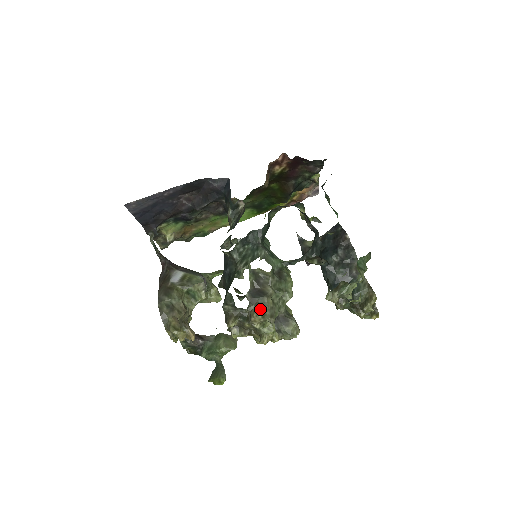
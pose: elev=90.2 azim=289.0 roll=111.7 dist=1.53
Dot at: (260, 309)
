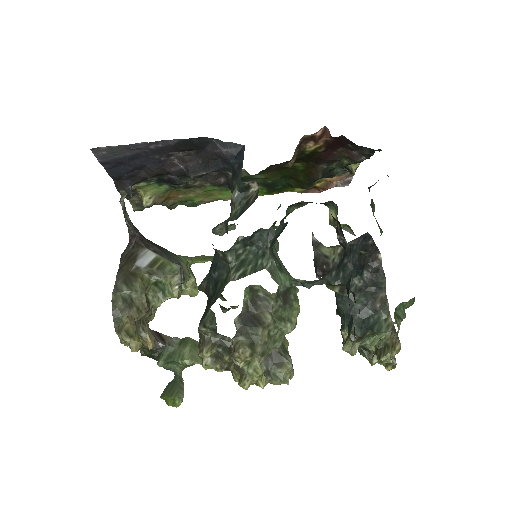
Dot at: (250, 343)
